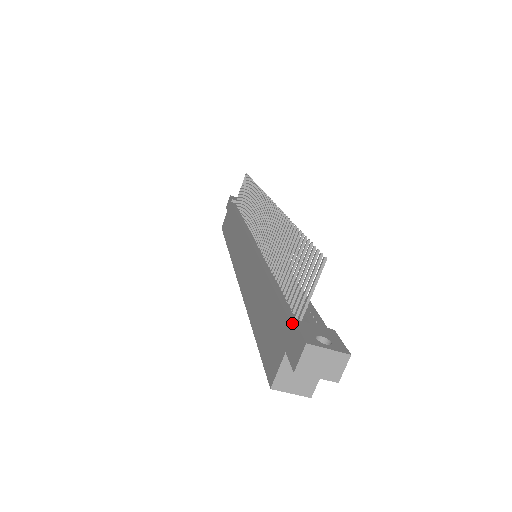
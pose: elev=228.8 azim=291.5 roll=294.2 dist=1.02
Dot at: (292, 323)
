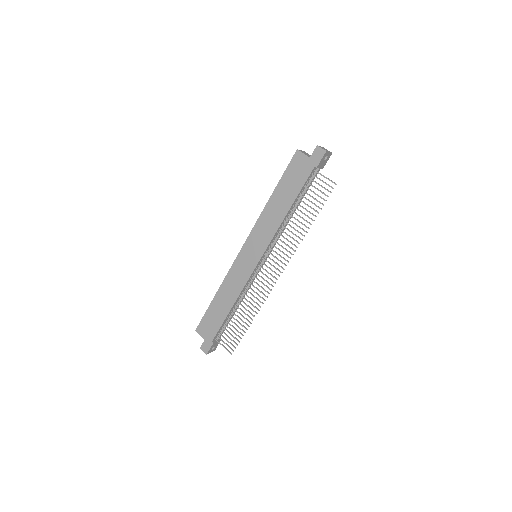
Dot at: (212, 343)
